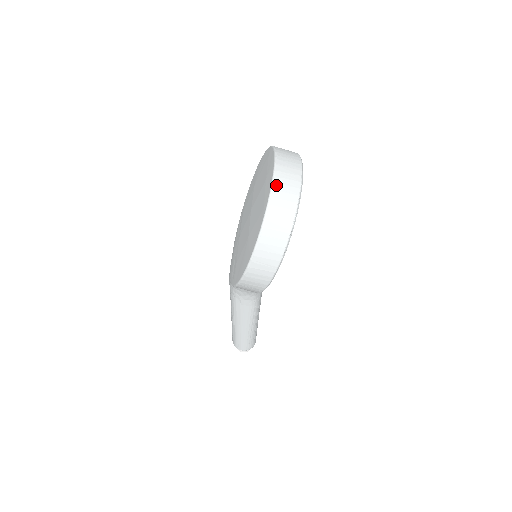
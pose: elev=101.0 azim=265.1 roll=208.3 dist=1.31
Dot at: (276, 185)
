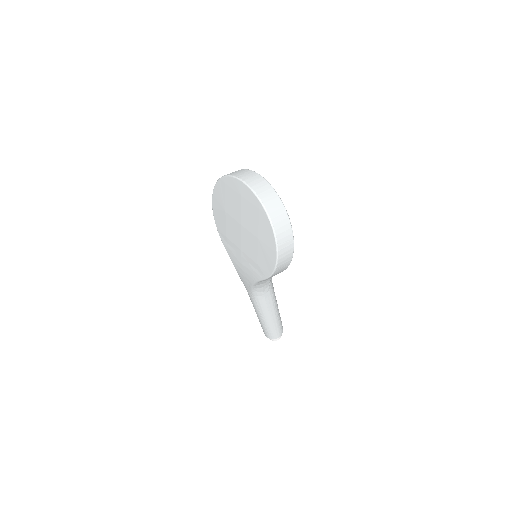
Dot at: (256, 191)
